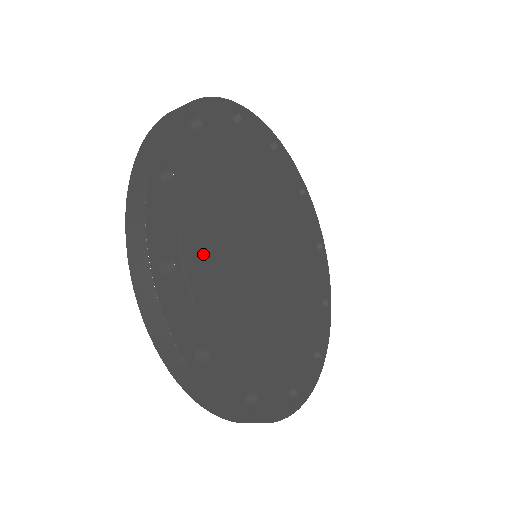
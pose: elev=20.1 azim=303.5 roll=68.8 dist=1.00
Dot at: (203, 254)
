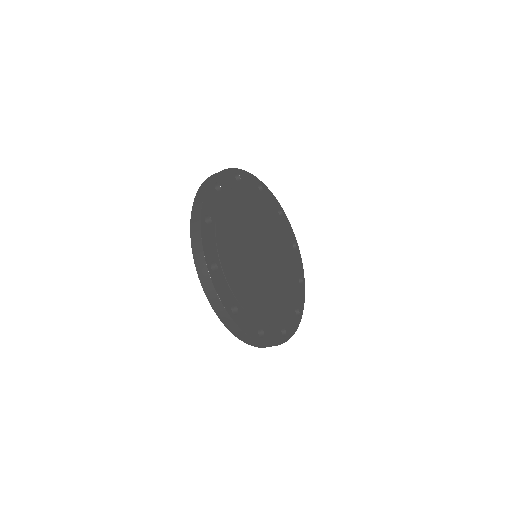
Dot at: (226, 228)
